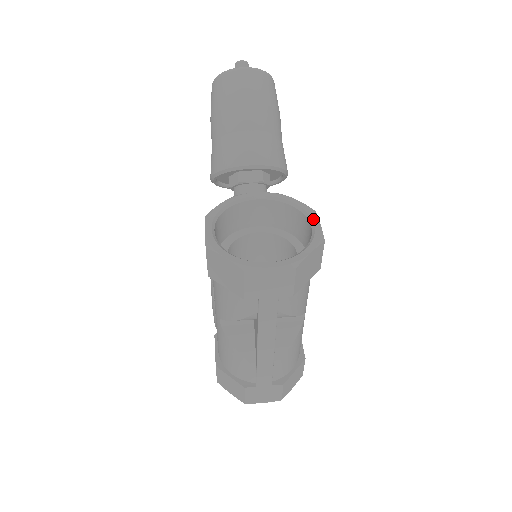
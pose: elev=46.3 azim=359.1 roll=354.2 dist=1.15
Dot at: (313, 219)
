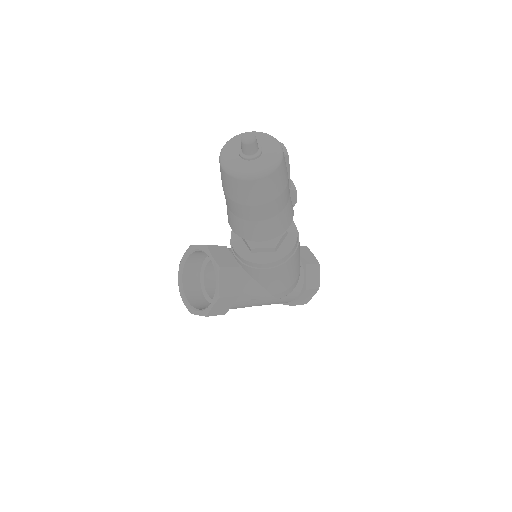
Dot at: (212, 302)
